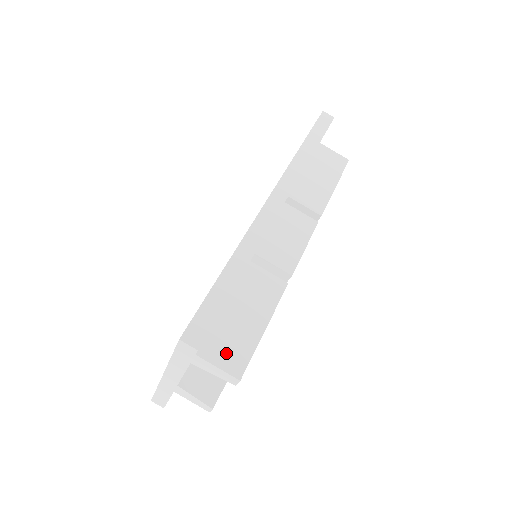
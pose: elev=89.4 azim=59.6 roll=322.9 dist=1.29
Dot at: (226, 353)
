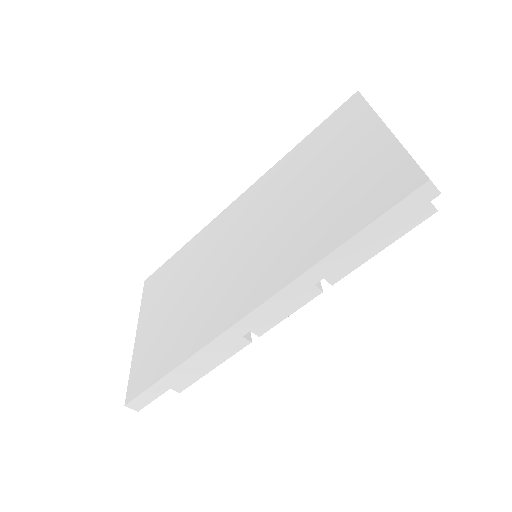
Dot at: occluded
